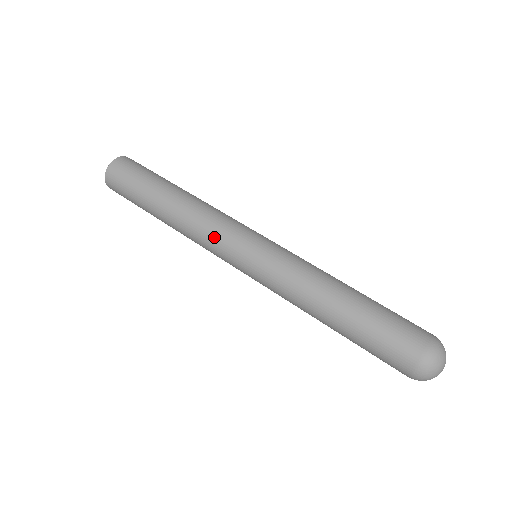
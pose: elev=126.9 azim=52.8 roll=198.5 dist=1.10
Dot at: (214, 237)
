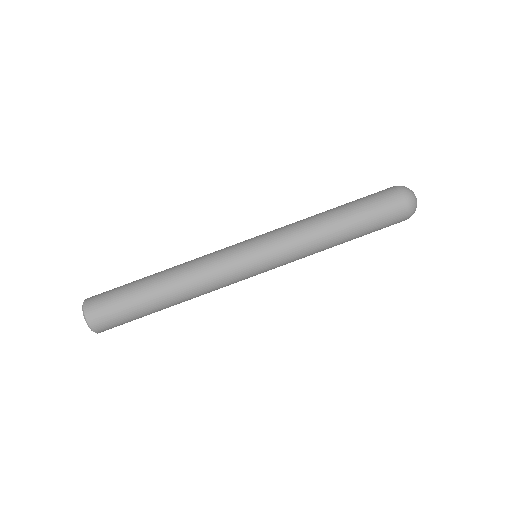
Dot at: (228, 285)
